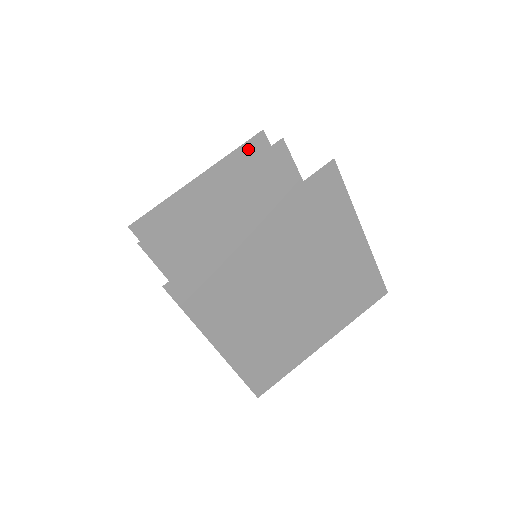
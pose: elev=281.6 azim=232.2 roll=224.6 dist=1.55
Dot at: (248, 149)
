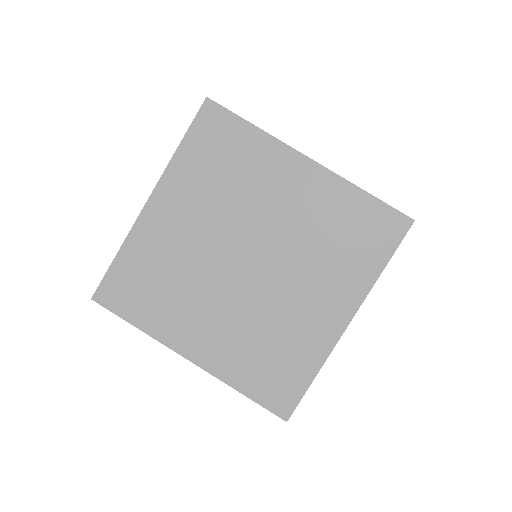
Dot at: occluded
